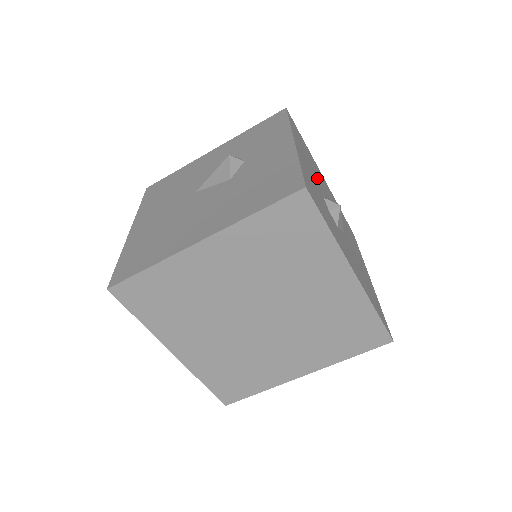
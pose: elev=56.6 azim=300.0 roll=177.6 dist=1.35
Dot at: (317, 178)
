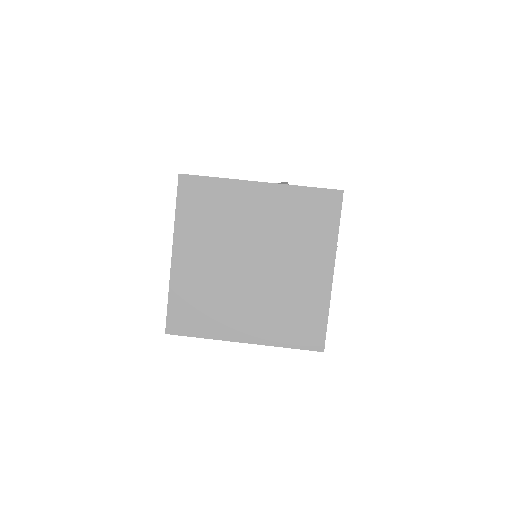
Dot at: occluded
